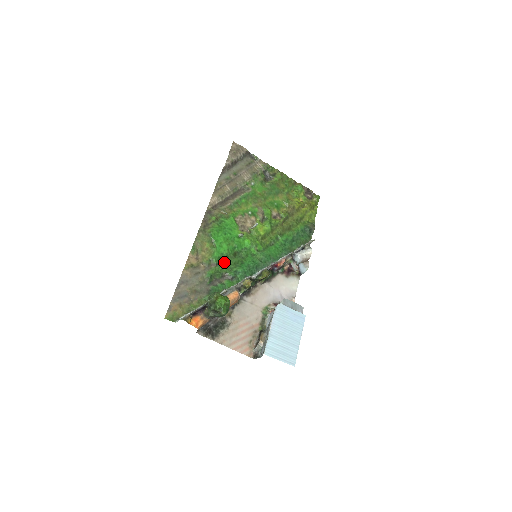
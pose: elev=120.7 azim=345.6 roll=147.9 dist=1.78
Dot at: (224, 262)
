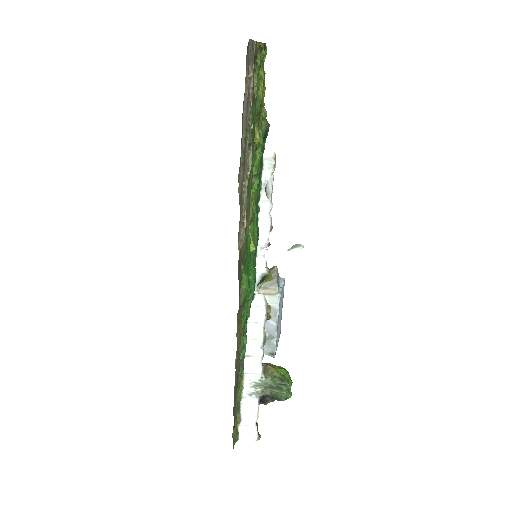
Dot at: occluded
